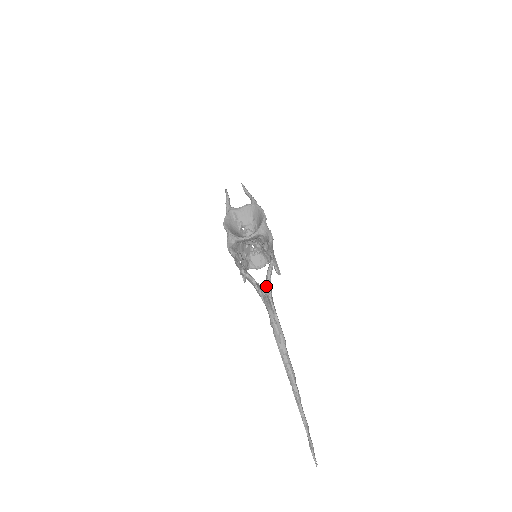
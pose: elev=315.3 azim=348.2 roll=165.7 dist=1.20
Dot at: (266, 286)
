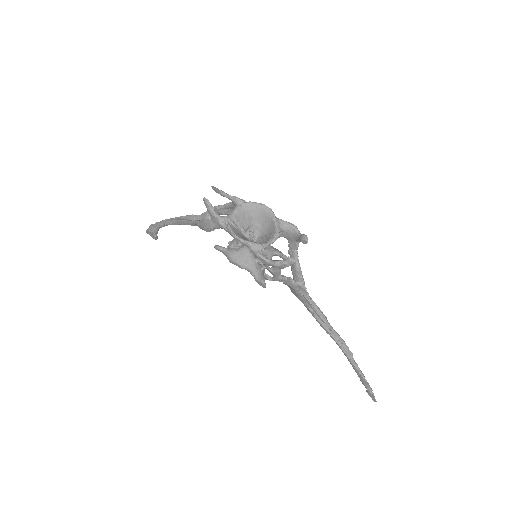
Dot at: (297, 278)
